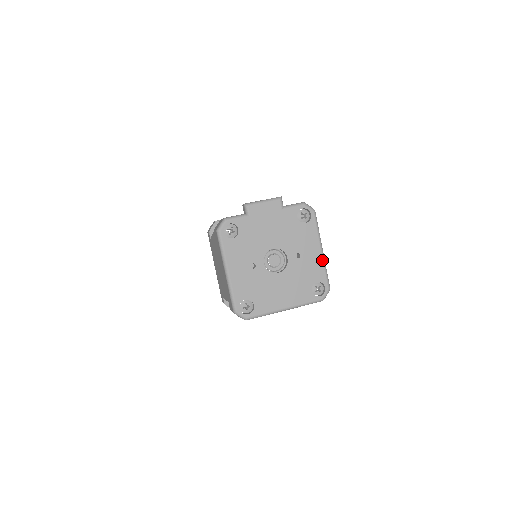
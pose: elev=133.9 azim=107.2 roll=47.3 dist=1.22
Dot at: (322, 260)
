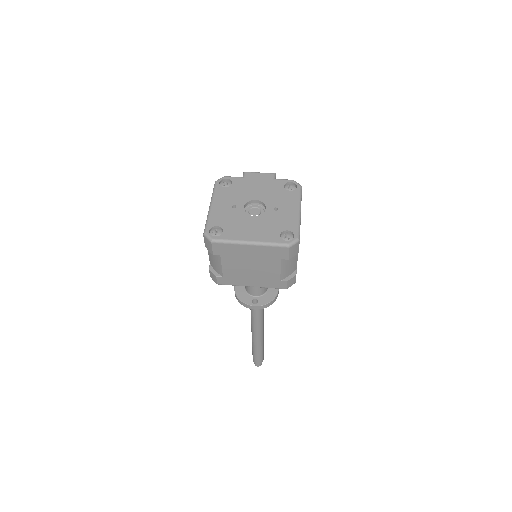
Dot at: (297, 217)
